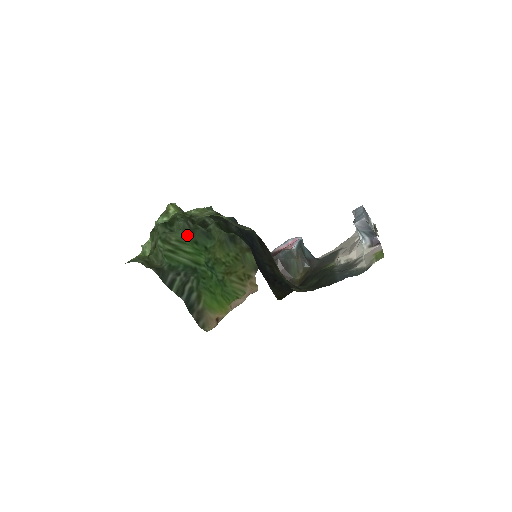
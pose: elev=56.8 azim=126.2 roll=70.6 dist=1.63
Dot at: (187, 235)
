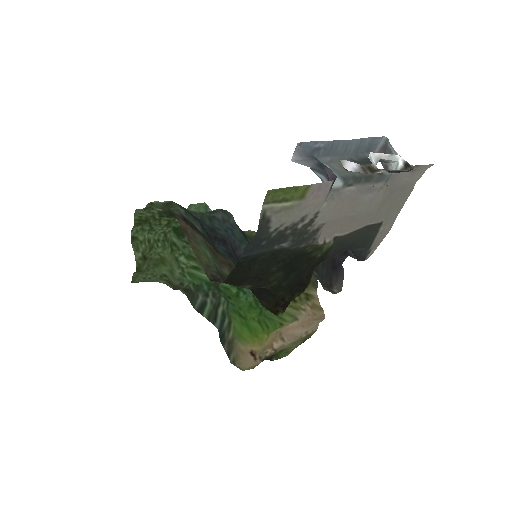
Dot at: occluded
